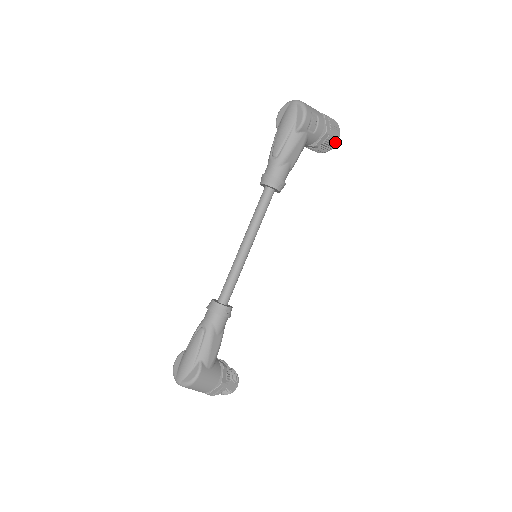
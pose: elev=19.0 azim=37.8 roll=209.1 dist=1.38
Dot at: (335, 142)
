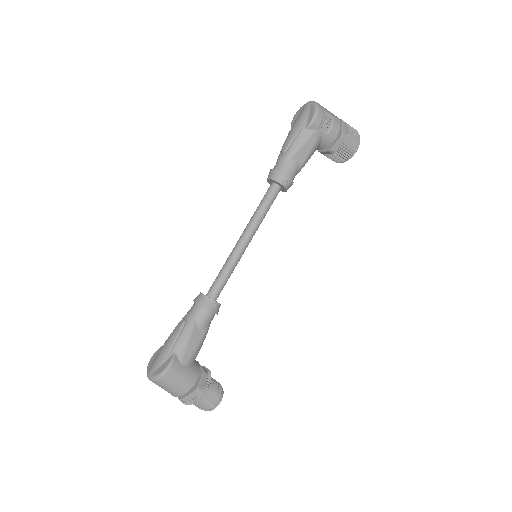
Dot at: (354, 149)
